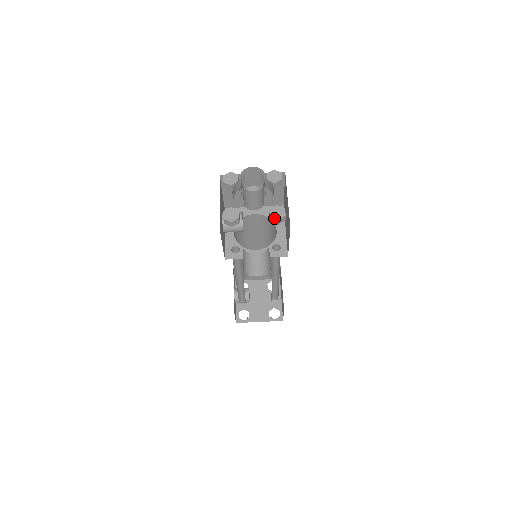
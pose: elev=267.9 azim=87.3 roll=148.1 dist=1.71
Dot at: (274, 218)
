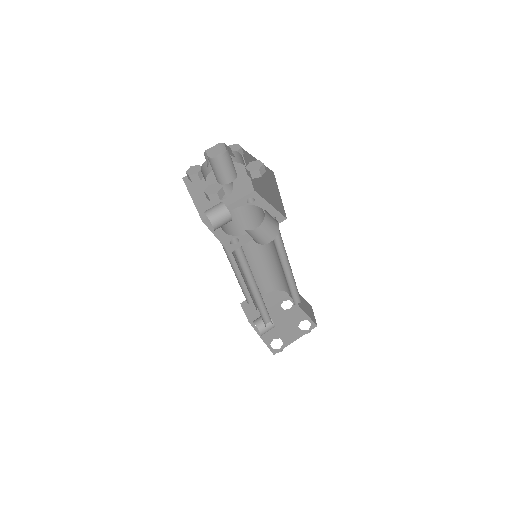
Dot at: (254, 170)
